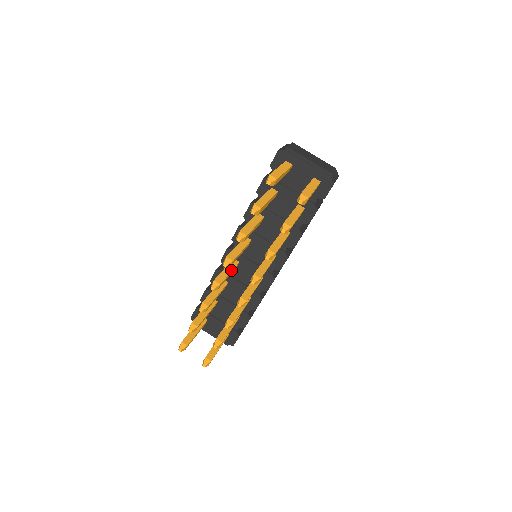
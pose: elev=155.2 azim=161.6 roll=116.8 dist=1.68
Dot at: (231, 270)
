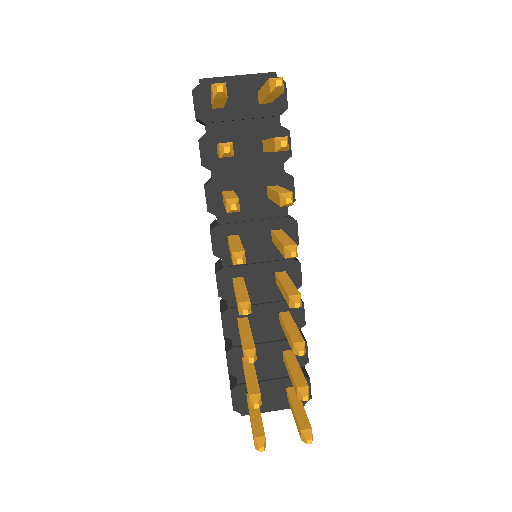
Dot at: (244, 286)
